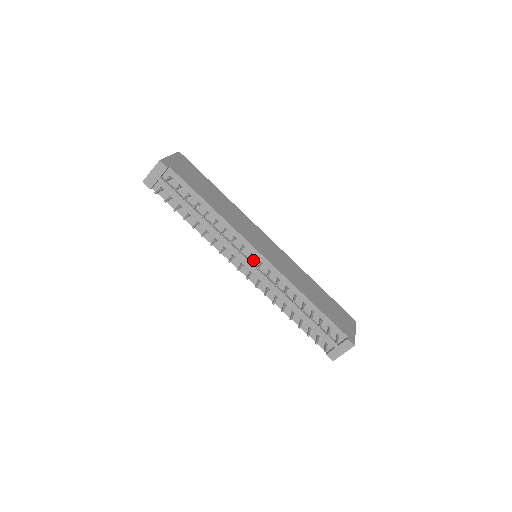
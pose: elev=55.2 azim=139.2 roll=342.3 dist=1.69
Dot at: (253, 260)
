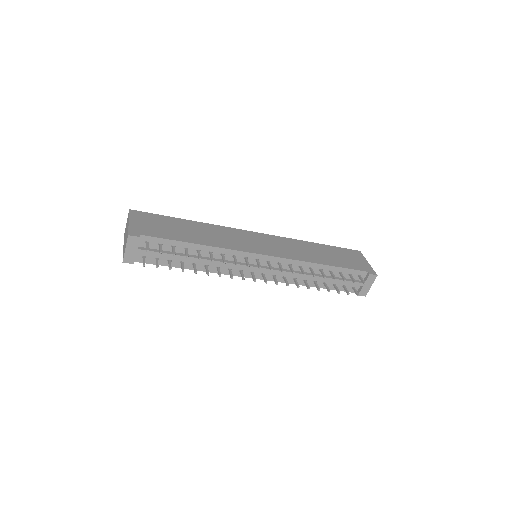
Dot at: (260, 264)
